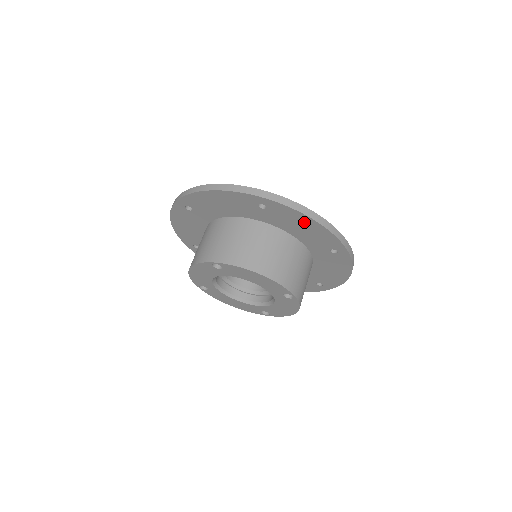
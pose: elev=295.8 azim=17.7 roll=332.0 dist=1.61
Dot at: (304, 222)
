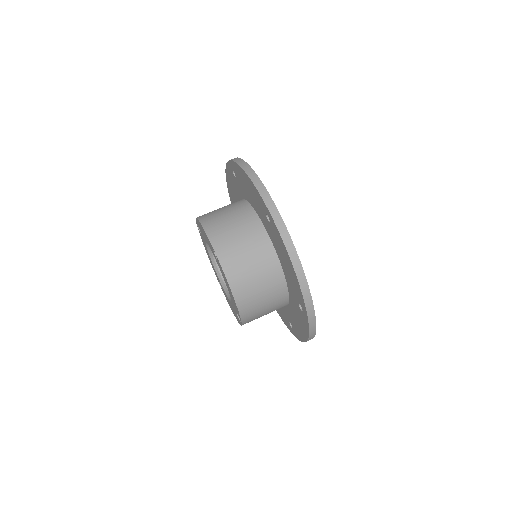
Dot at: (245, 179)
